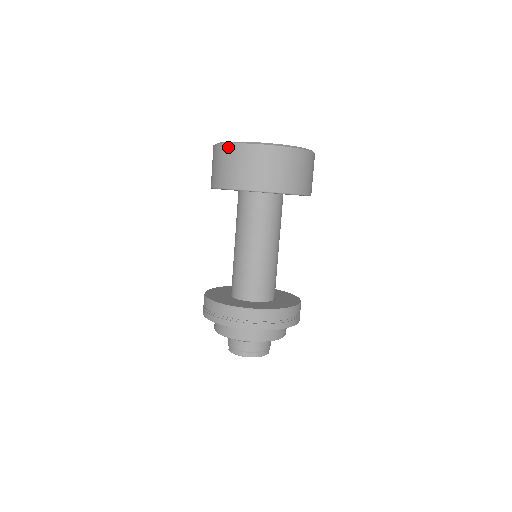
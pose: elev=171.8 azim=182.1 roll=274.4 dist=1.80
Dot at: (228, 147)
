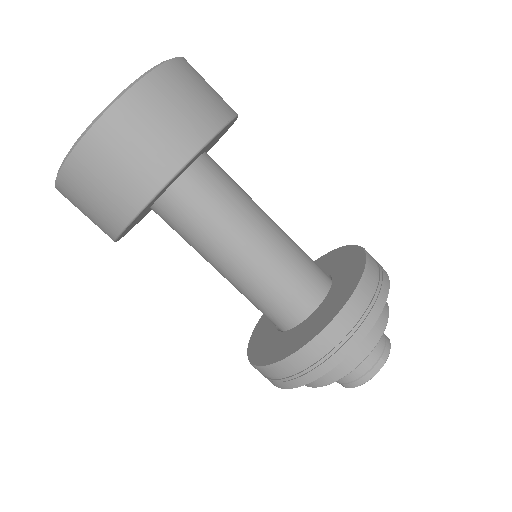
Dot at: (71, 165)
